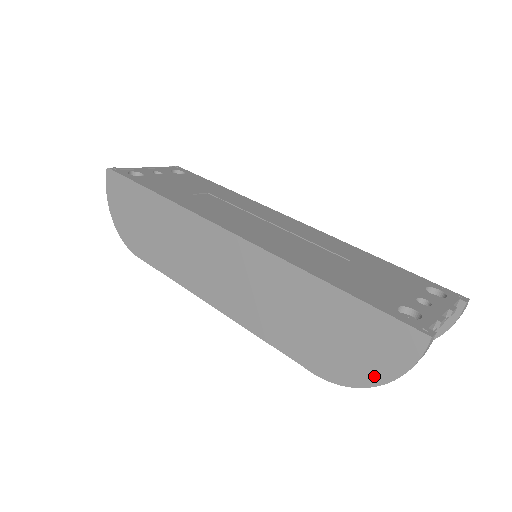
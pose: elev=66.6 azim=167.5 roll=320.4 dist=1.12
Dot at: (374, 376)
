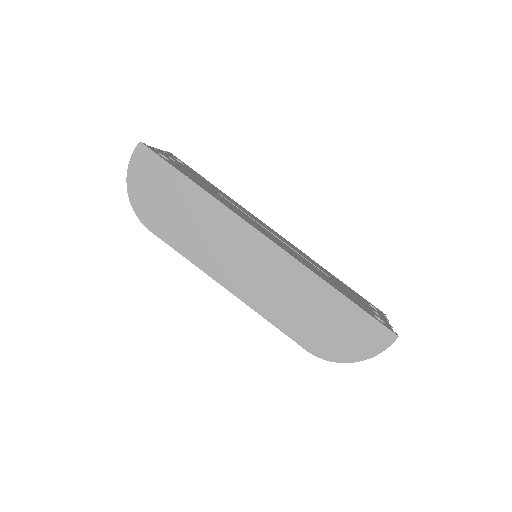
Dot at: (353, 356)
